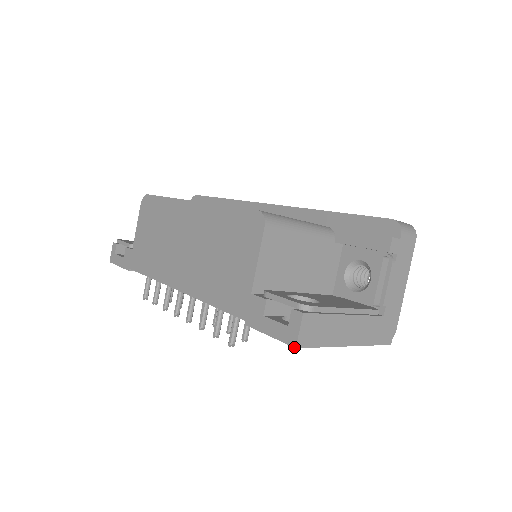
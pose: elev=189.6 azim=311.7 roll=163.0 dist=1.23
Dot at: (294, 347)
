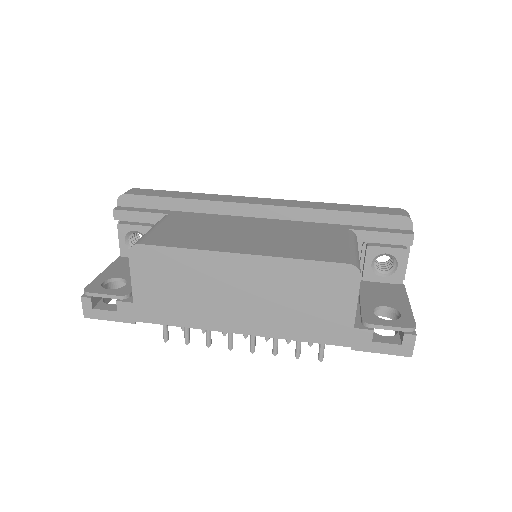
Dot at: occluded
